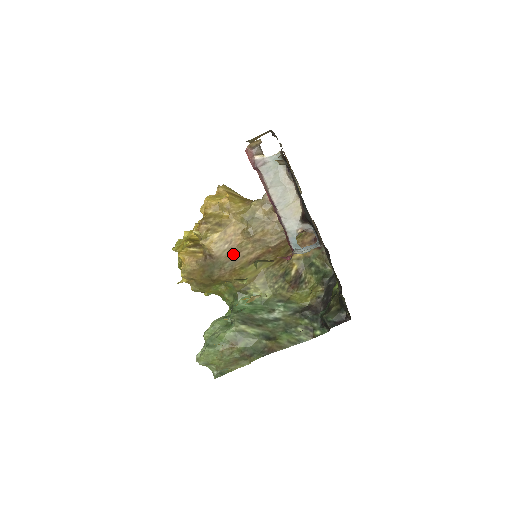
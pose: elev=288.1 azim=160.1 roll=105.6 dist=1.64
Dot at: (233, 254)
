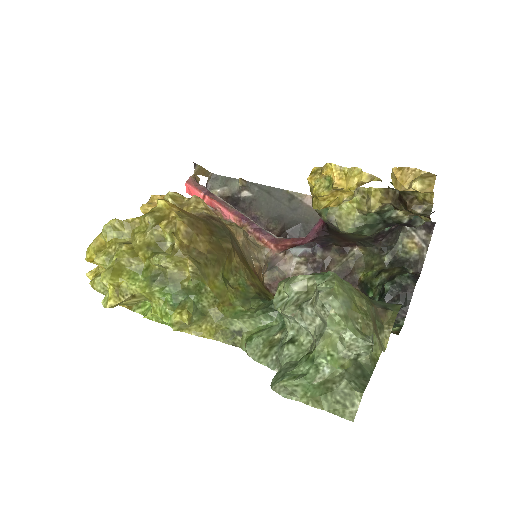
Dot at: occluded
